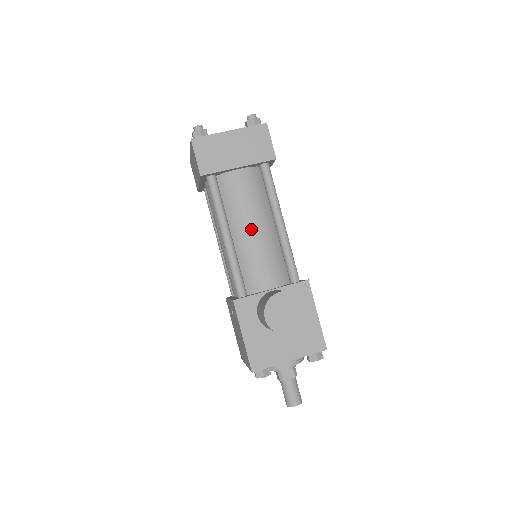
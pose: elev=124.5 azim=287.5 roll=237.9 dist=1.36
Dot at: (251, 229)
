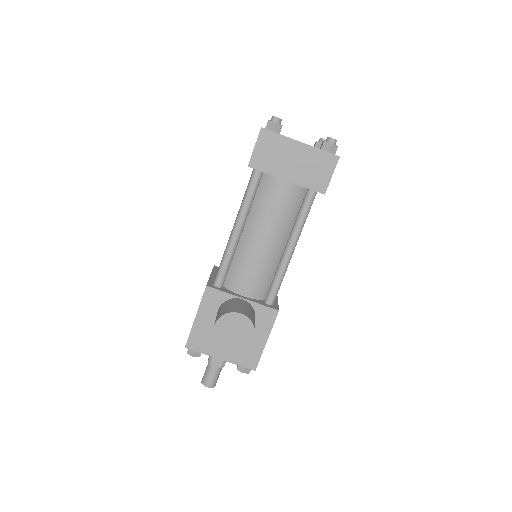
Dot at: (261, 238)
